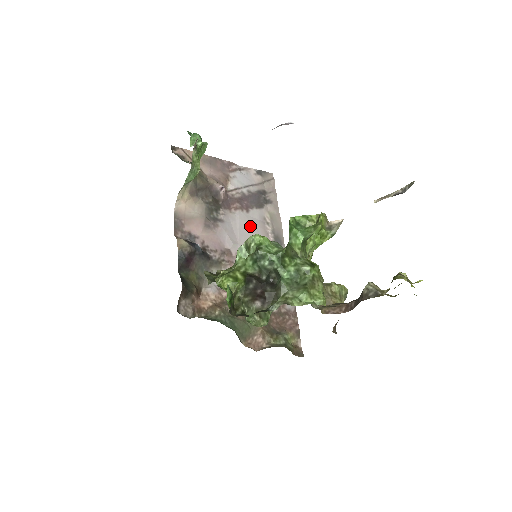
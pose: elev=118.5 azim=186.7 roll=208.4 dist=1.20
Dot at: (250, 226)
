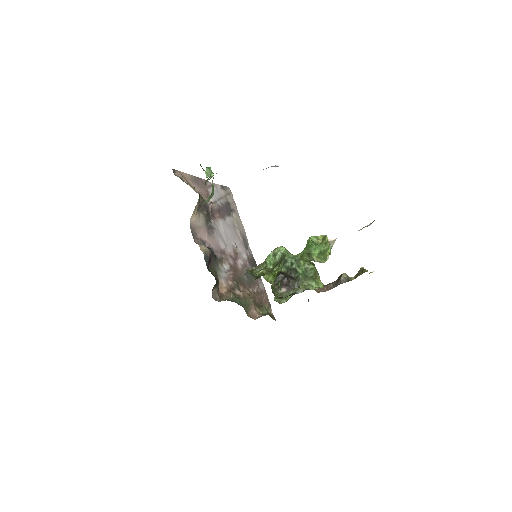
Dot at: (229, 231)
